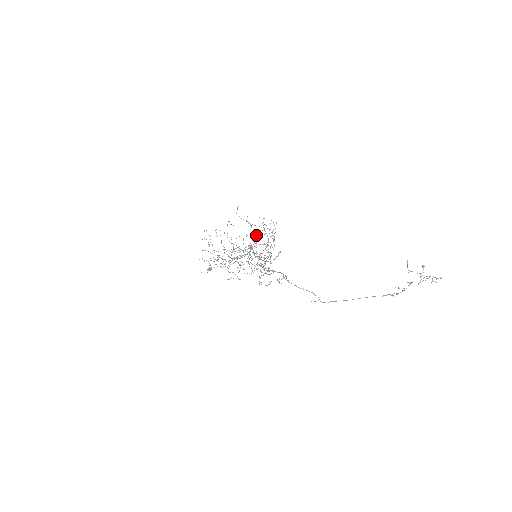
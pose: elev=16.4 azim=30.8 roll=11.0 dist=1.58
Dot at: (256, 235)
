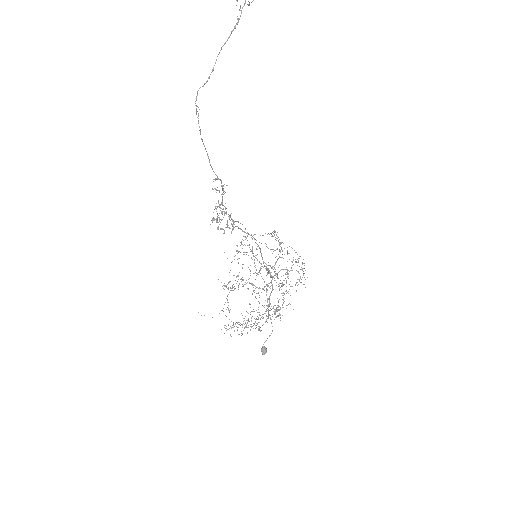
Dot at: (249, 247)
